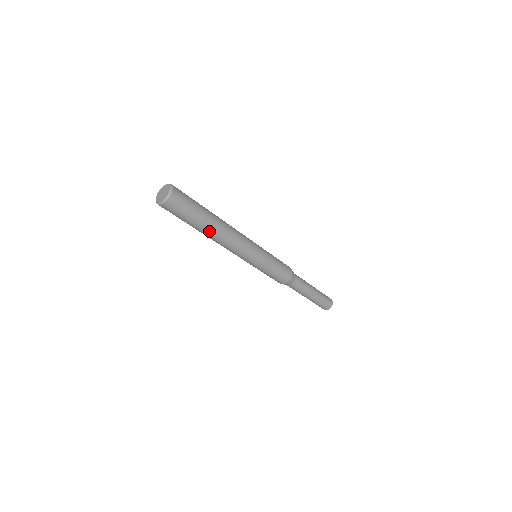
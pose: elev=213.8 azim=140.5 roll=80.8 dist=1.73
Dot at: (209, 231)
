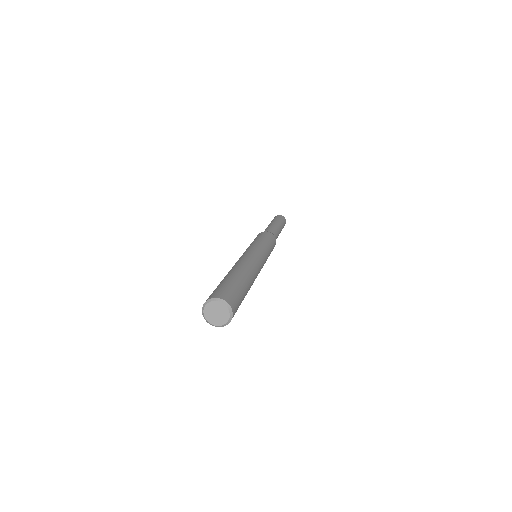
Dot at: occluded
